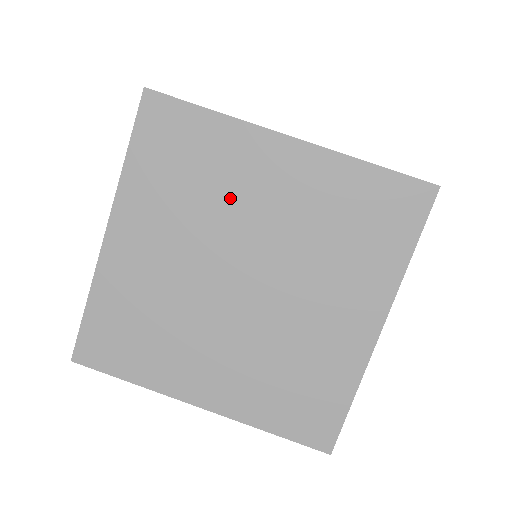
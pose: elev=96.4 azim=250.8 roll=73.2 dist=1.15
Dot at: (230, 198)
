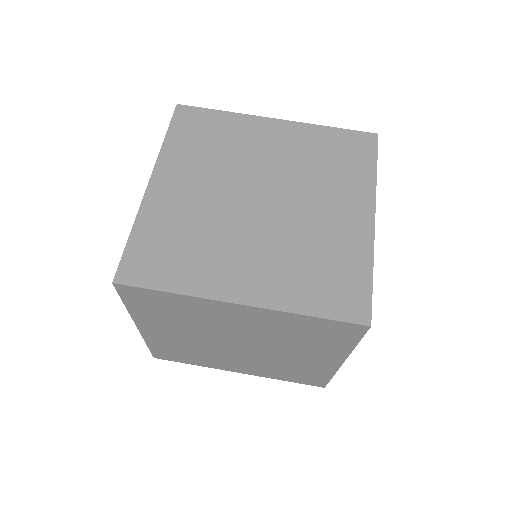
Dot at: (243, 153)
